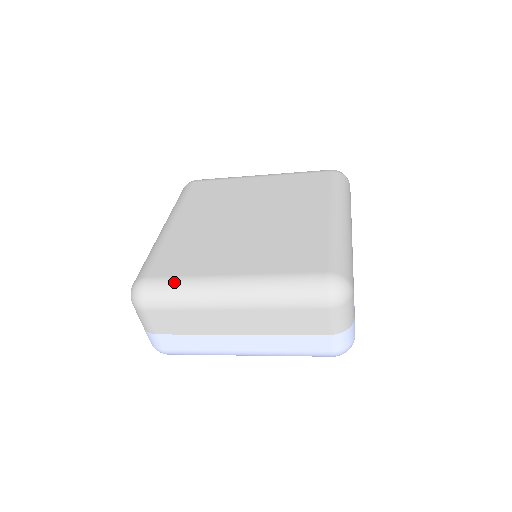
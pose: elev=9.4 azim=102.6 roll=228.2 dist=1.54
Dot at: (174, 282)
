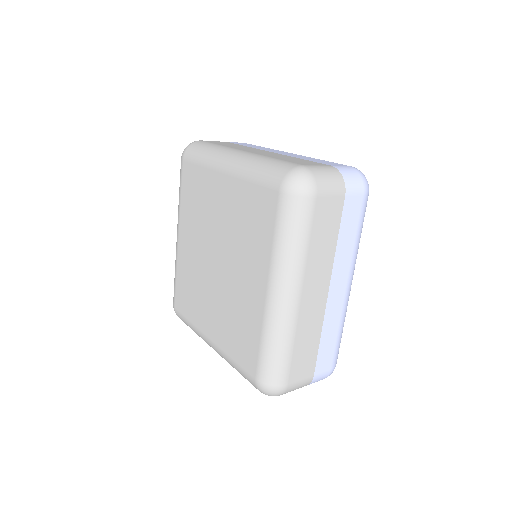
Dot at: (186, 323)
